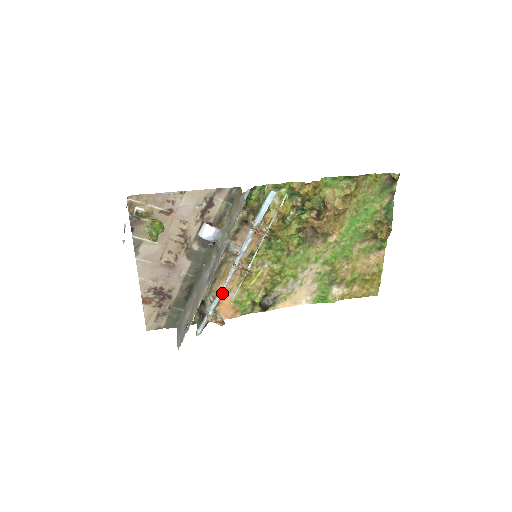
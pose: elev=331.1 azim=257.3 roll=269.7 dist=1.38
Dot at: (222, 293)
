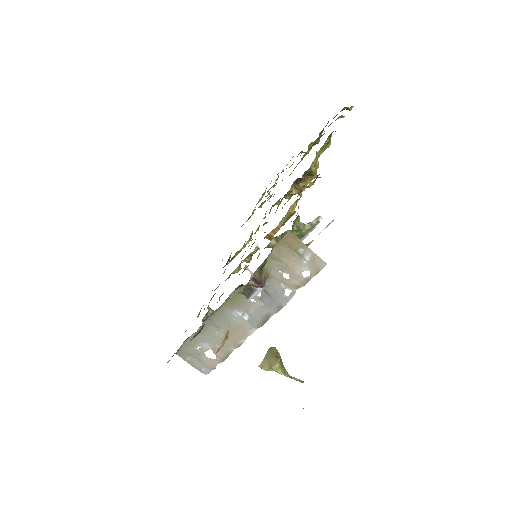
Dot at: occluded
